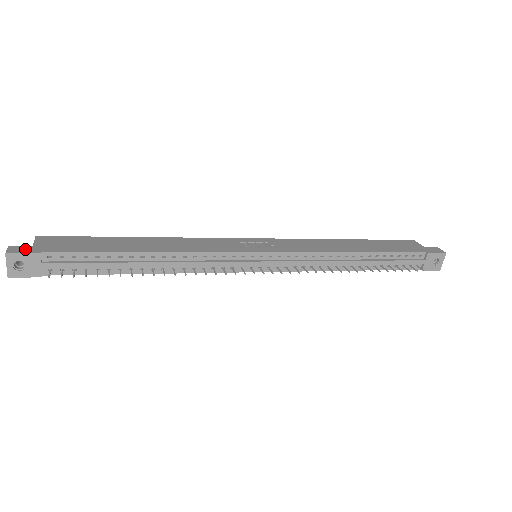
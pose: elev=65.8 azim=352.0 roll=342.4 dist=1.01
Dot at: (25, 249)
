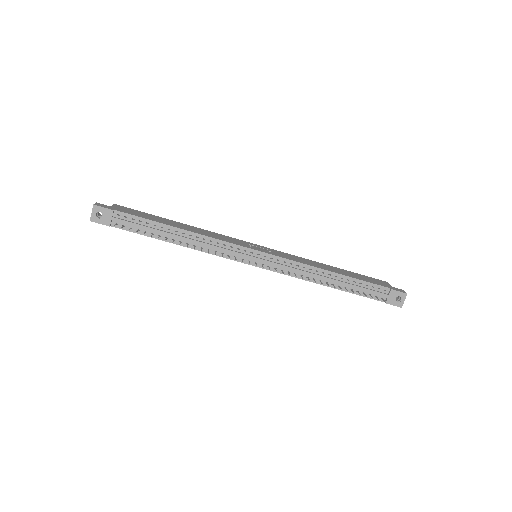
Dot at: (106, 206)
